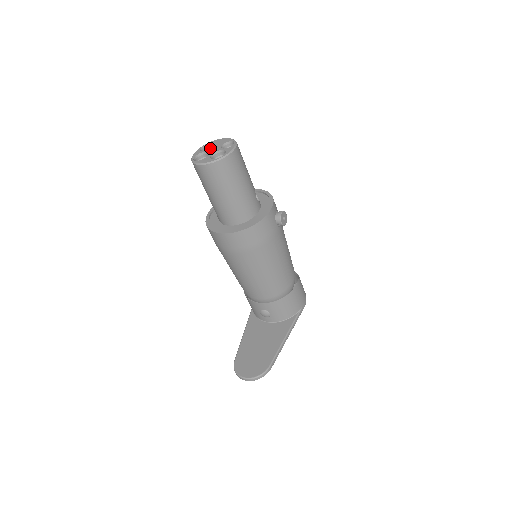
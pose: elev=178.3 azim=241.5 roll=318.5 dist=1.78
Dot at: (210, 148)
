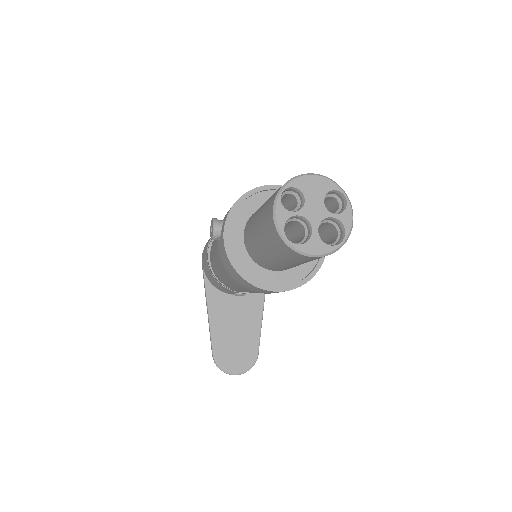
Dot at: (304, 205)
